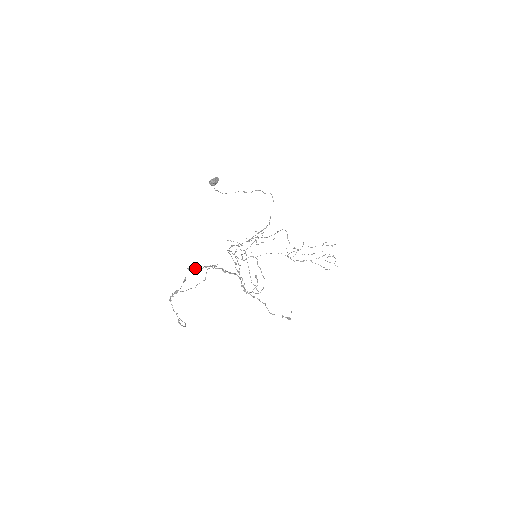
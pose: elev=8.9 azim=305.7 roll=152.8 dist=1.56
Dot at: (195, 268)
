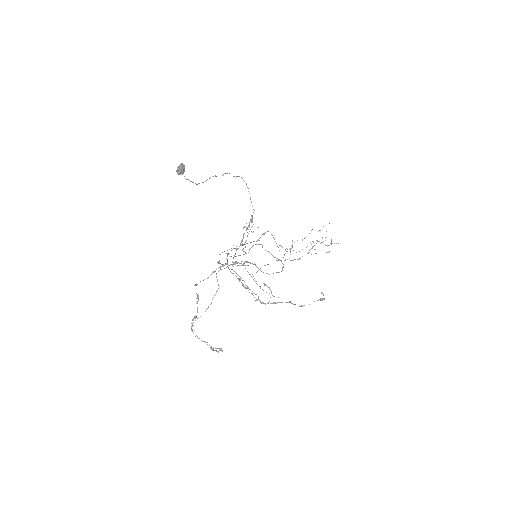
Dot at: (203, 280)
